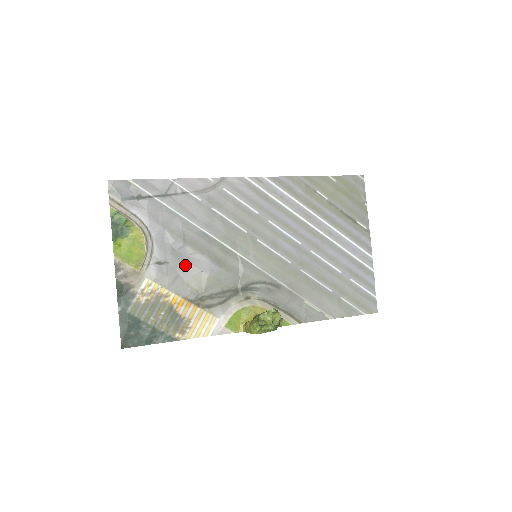
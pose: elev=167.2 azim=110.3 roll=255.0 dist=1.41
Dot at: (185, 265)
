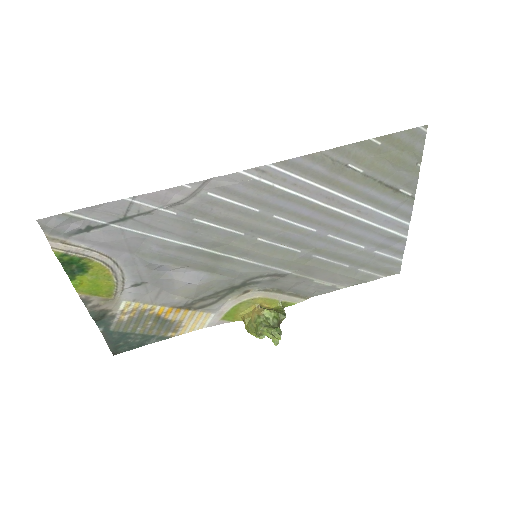
Dot at: (167, 281)
